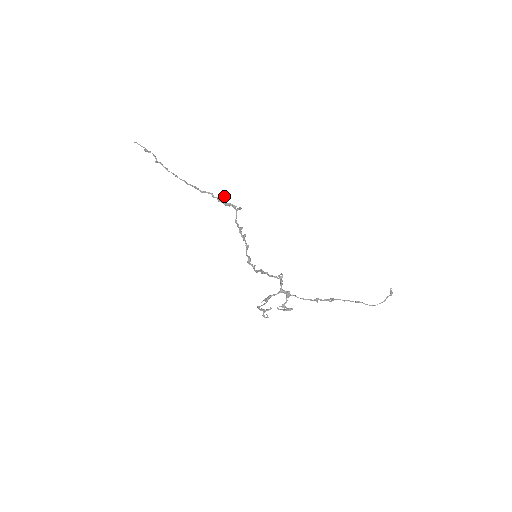
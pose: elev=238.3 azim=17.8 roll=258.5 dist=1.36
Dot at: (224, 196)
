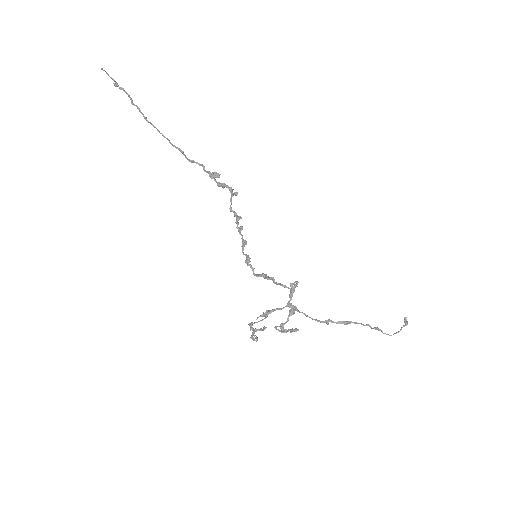
Dot at: (218, 173)
